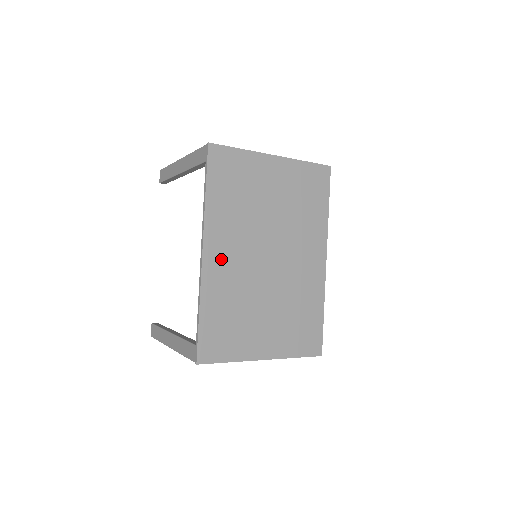
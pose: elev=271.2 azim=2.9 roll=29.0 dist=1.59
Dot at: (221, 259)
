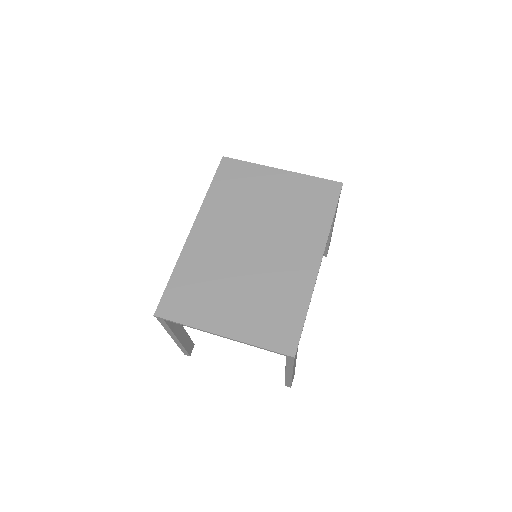
Dot at: (206, 237)
